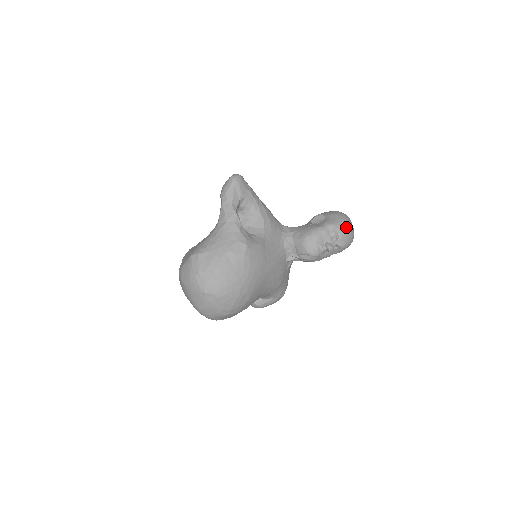
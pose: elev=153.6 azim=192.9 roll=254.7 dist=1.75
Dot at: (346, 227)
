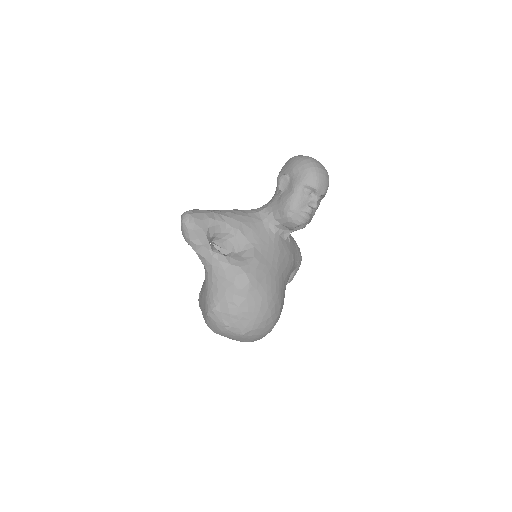
Dot at: (315, 175)
